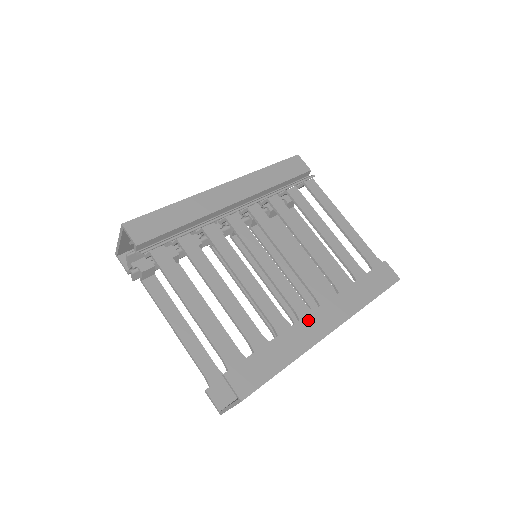
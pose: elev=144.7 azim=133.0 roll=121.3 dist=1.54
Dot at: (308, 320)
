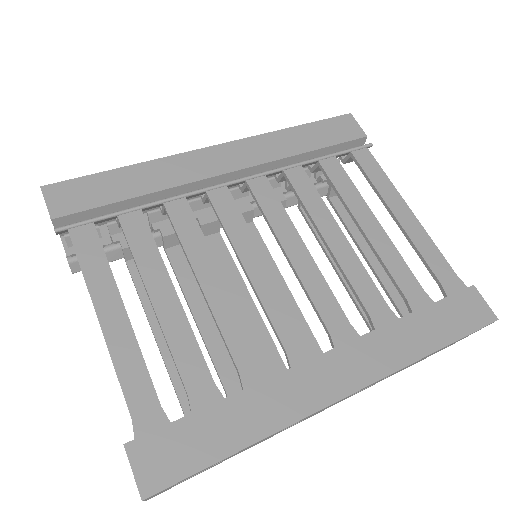
Dot at: (306, 369)
